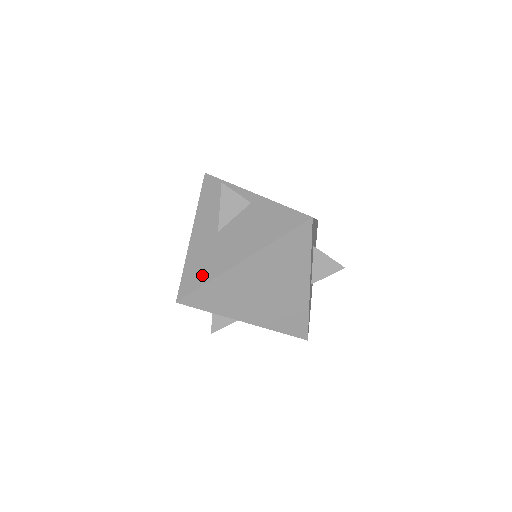
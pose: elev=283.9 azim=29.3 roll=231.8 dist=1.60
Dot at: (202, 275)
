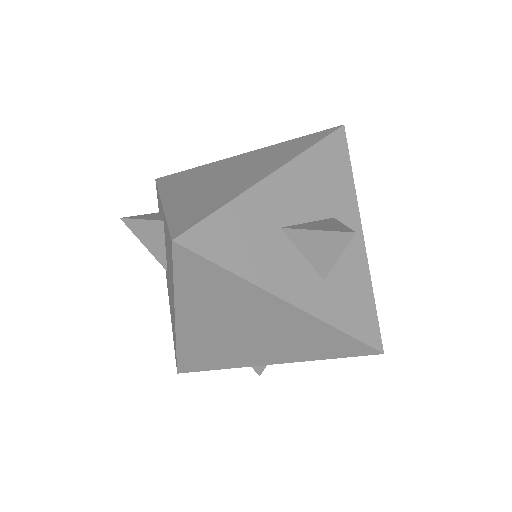
Dot at: (174, 338)
